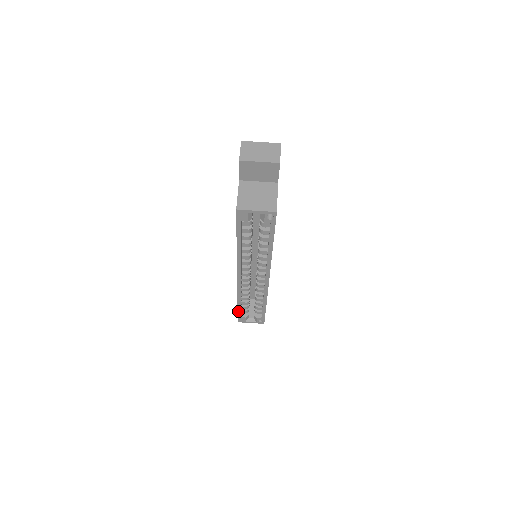
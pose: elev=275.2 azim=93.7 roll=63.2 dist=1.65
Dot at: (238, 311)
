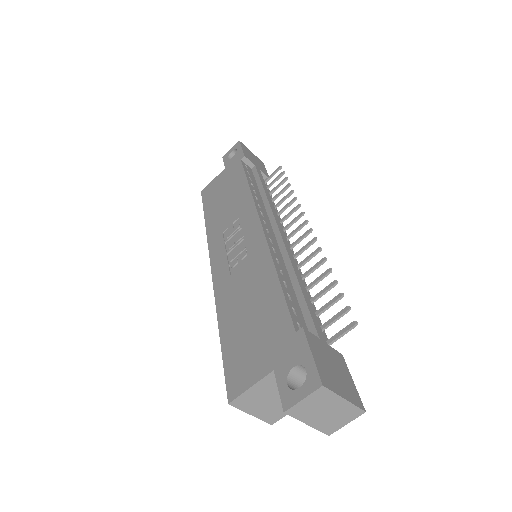
Dot at: (204, 209)
